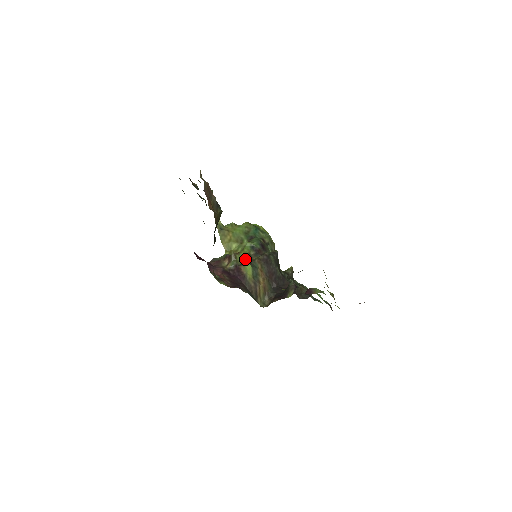
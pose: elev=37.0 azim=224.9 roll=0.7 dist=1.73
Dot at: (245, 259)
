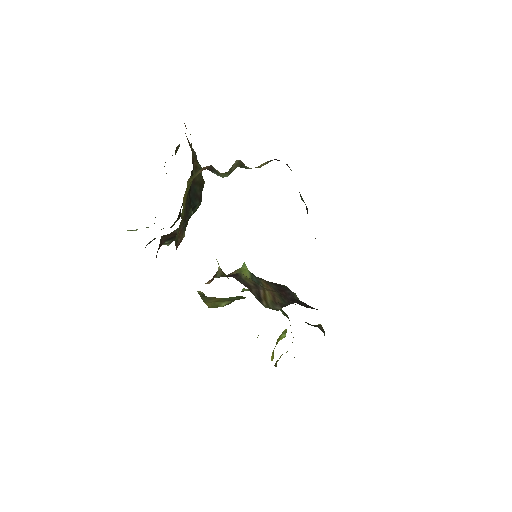
Dot at: occluded
